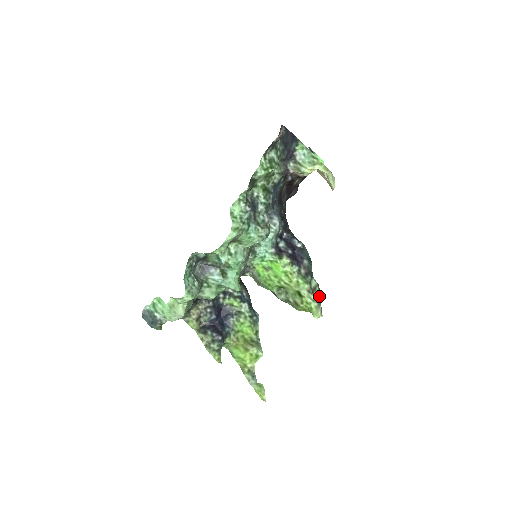
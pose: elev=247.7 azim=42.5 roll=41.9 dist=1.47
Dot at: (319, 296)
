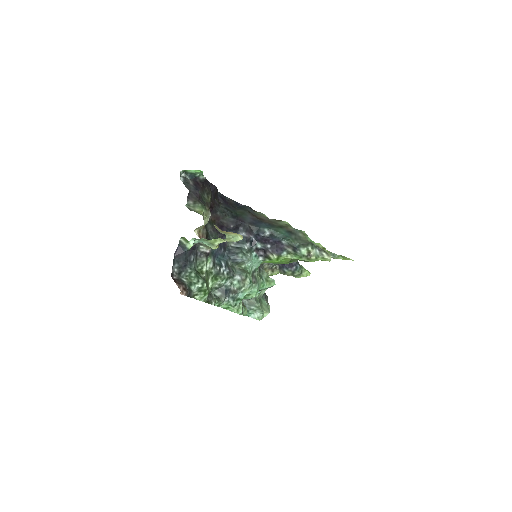
Dot at: (316, 249)
